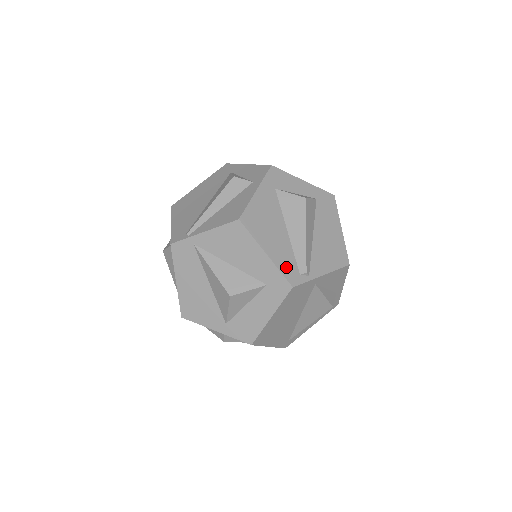
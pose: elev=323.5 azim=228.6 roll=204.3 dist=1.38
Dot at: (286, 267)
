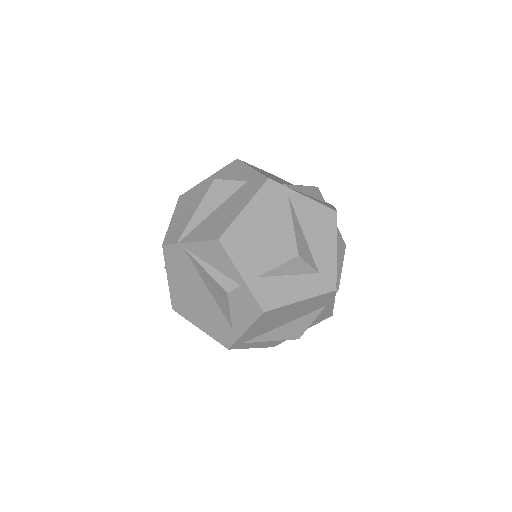
Dot at: occluded
